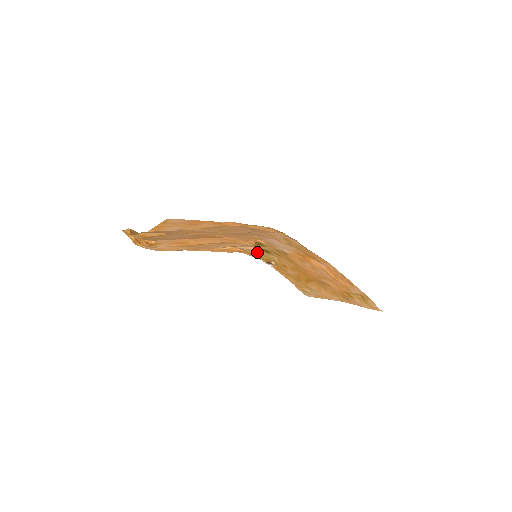
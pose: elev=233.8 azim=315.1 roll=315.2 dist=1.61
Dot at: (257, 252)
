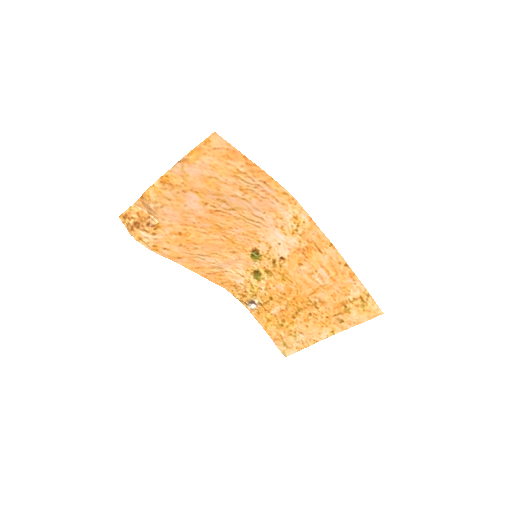
Dot at: (244, 280)
